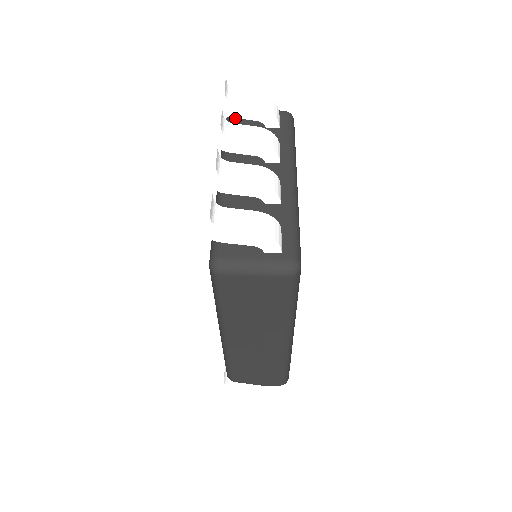
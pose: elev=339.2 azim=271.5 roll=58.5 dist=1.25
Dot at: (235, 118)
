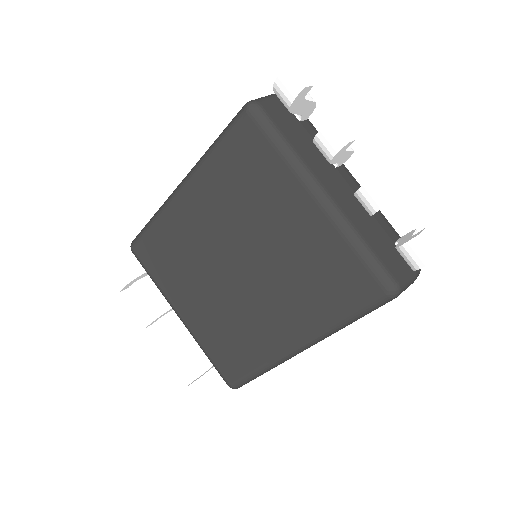
Dot at: (266, 107)
